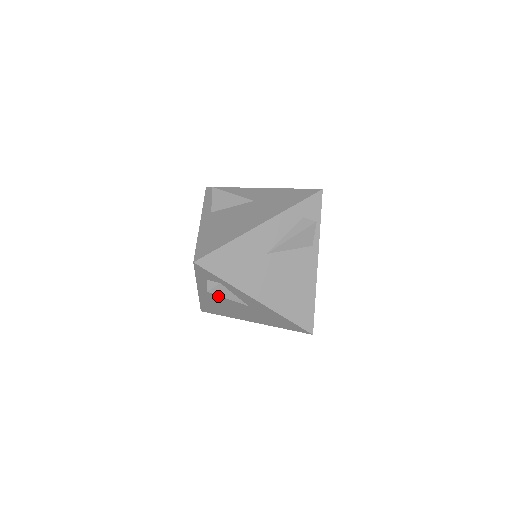
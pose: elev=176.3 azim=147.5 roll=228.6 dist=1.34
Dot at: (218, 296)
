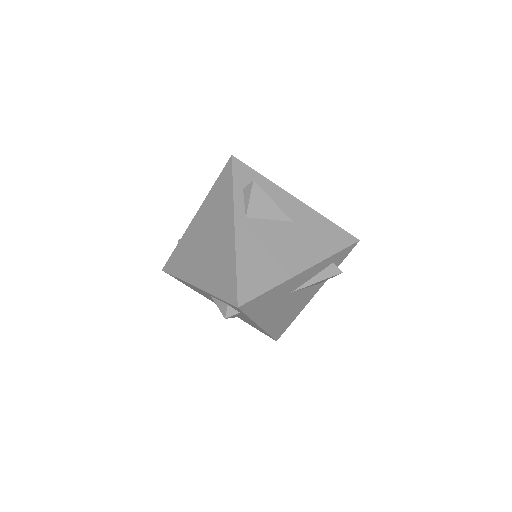
Dot at: occluded
